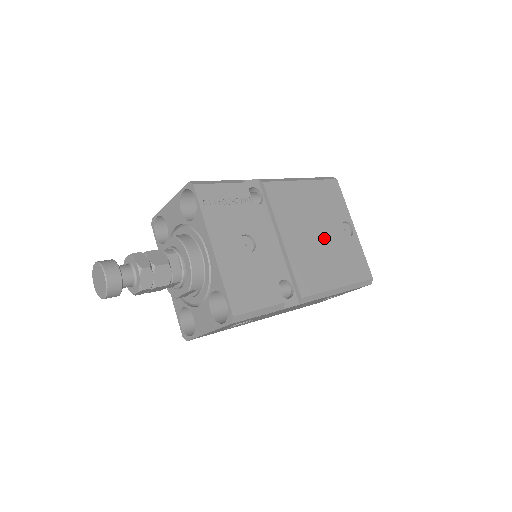
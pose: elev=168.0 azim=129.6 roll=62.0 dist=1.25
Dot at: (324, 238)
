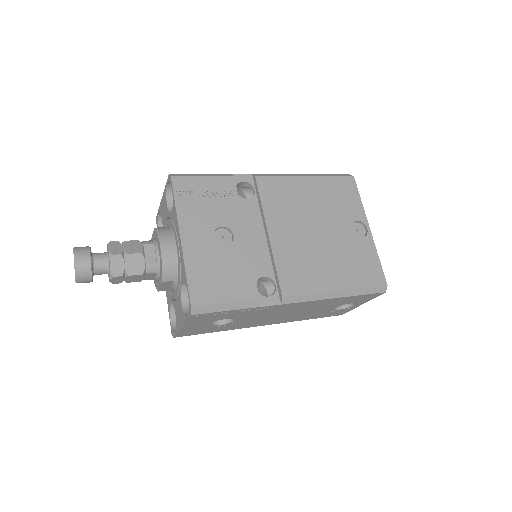
Dot at: (325, 237)
